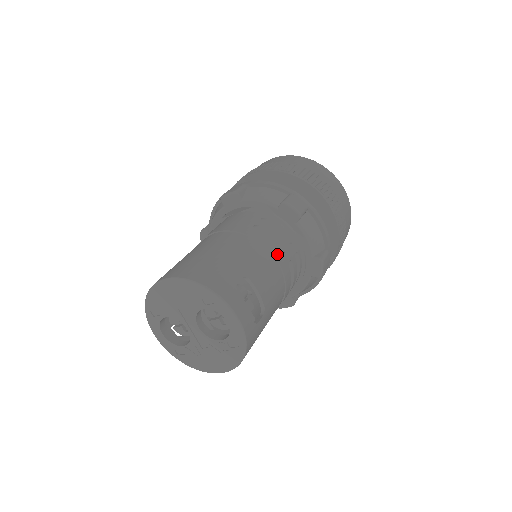
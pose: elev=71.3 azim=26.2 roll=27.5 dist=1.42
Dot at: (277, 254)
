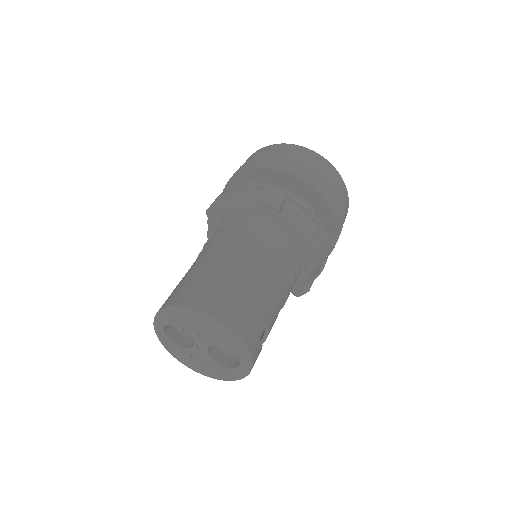
Dot at: (289, 291)
